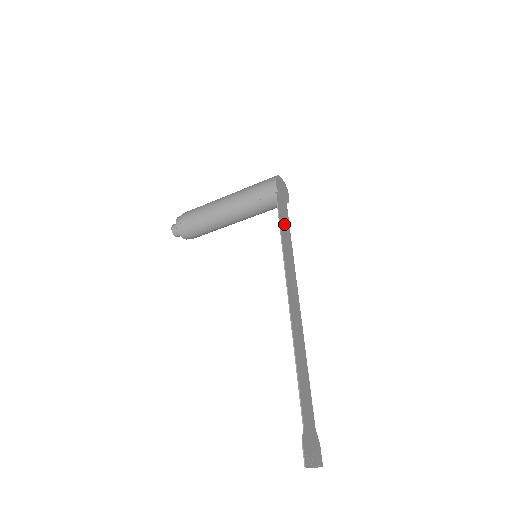
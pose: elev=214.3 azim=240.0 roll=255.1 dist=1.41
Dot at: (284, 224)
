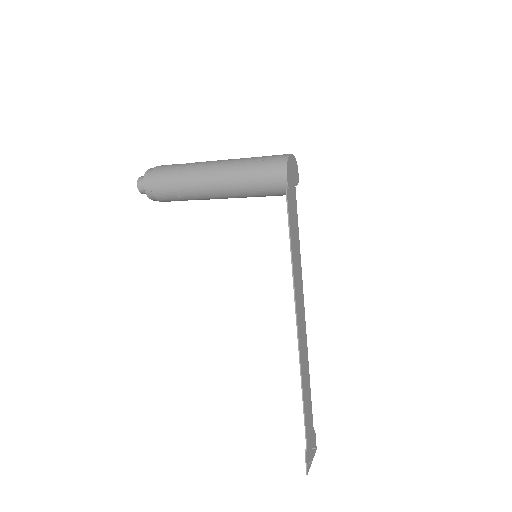
Dot at: (293, 227)
